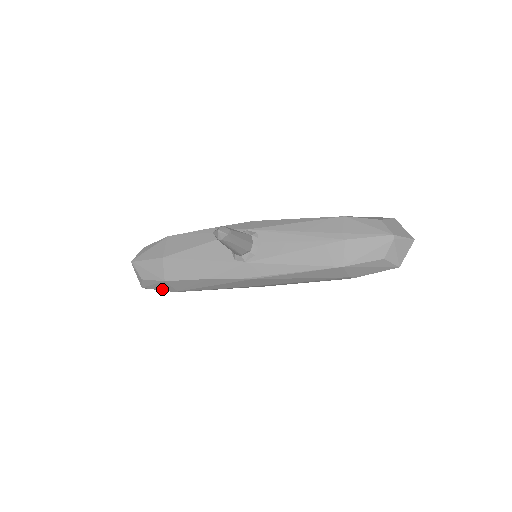
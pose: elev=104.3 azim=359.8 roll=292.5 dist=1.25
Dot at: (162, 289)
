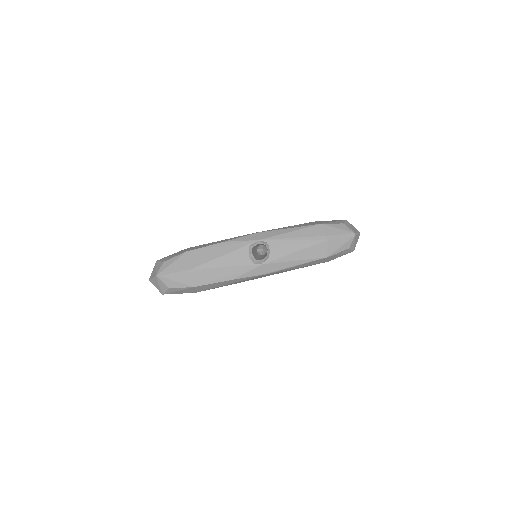
Dot at: occluded
